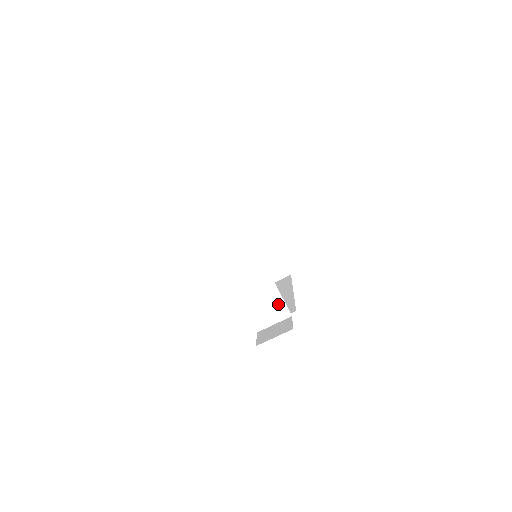
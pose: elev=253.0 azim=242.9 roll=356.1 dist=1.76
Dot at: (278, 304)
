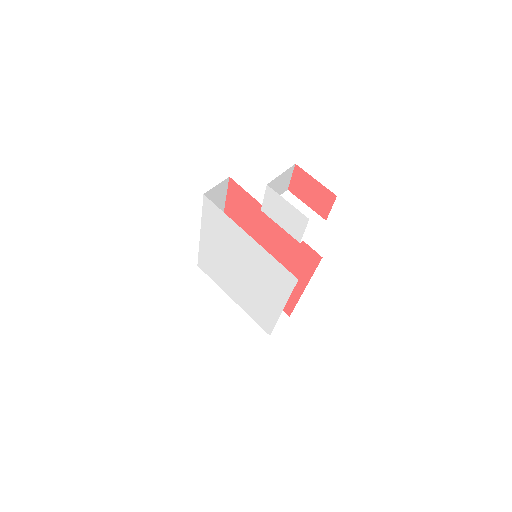
Dot at: (308, 213)
